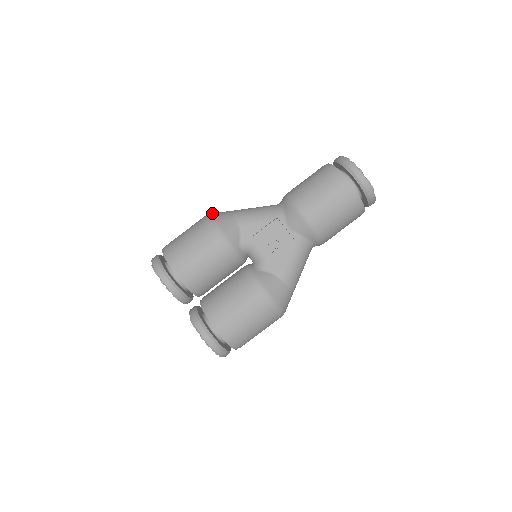
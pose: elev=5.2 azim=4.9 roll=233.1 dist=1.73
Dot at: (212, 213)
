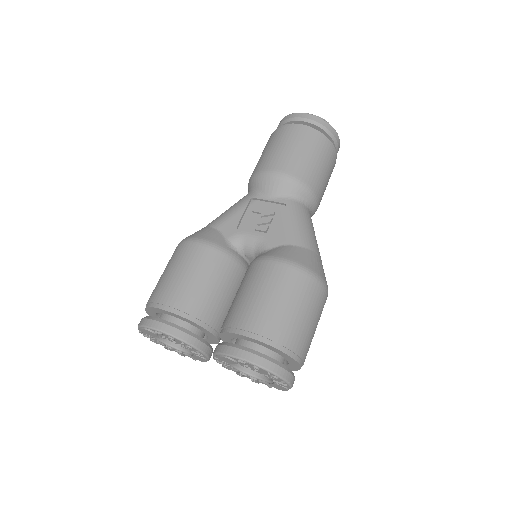
Dot at: occluded
